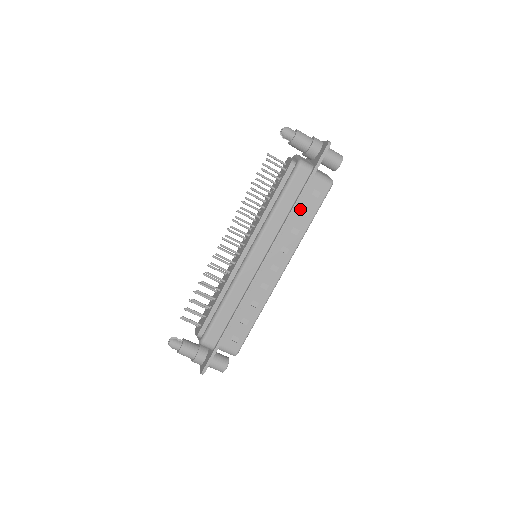
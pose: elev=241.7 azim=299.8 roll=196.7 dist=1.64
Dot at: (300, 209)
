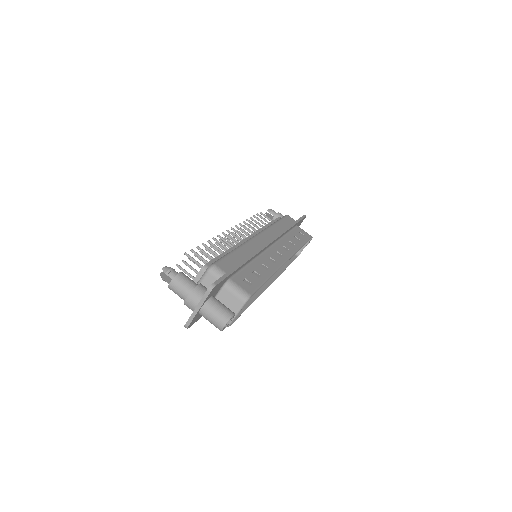
Dot at: (292, 235)
